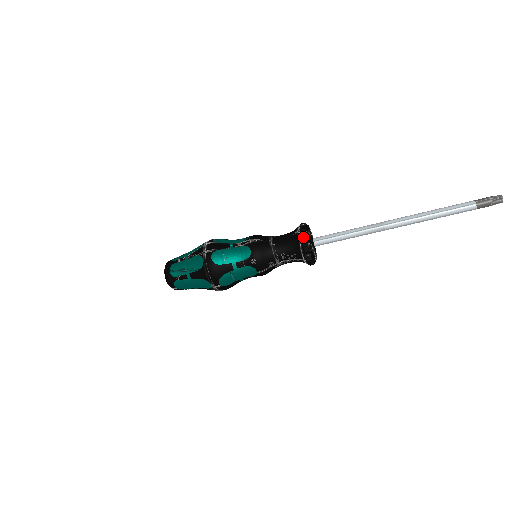
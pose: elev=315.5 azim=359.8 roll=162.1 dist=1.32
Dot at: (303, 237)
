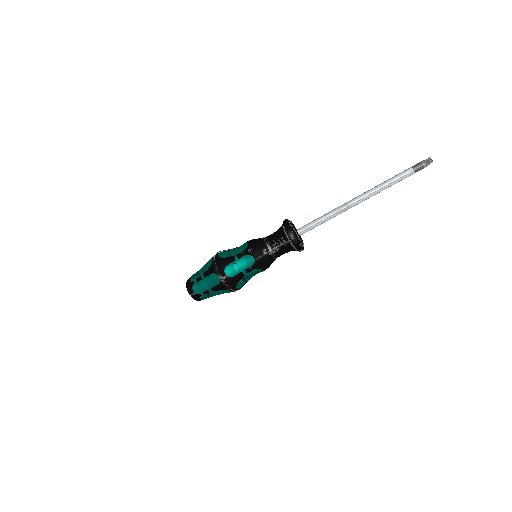
Dot at: (285, 223)
